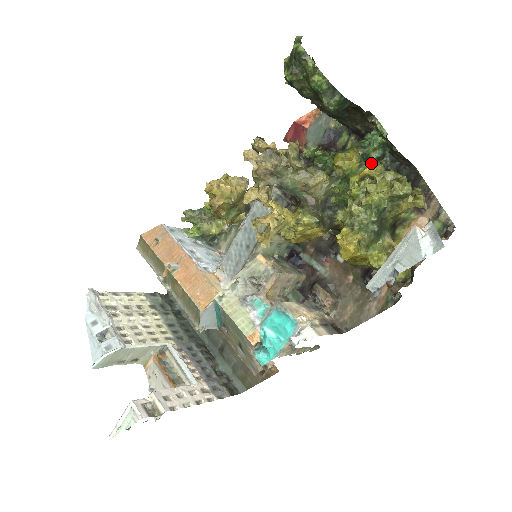
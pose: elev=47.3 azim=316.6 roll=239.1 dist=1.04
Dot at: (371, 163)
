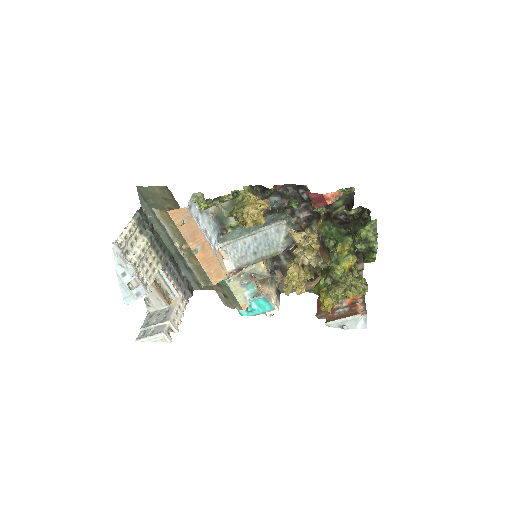
Dot at: occluded
